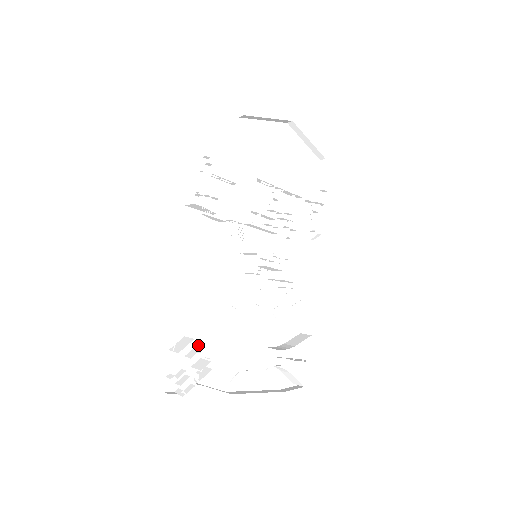
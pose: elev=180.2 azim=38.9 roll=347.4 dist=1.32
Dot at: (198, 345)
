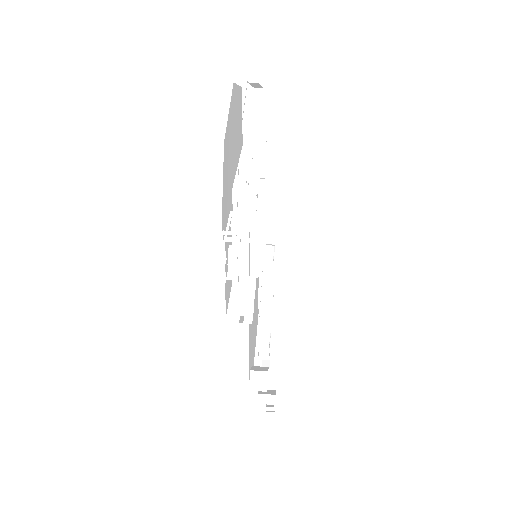
Dot at: (251, 361)
